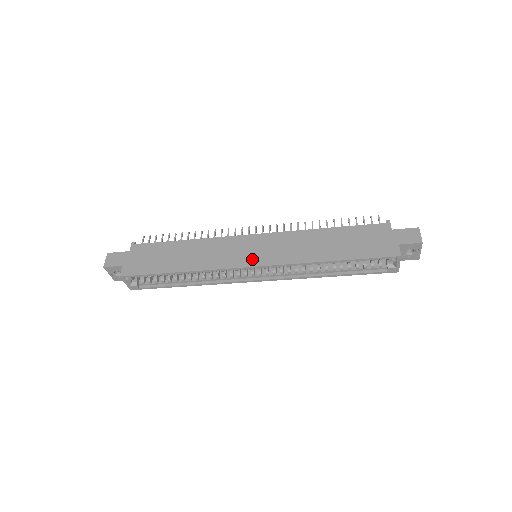
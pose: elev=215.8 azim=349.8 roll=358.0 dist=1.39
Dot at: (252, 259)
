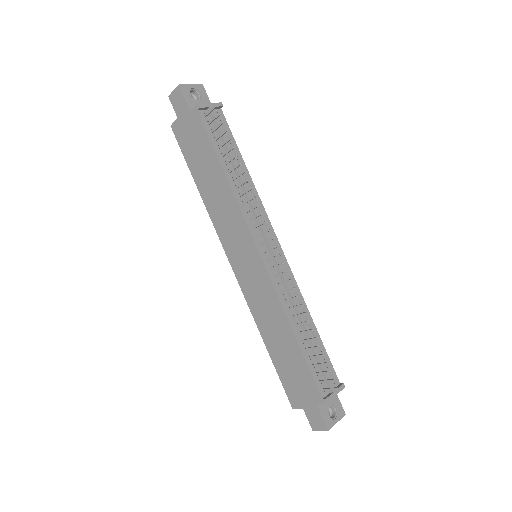
Dot at: (236, 263)
